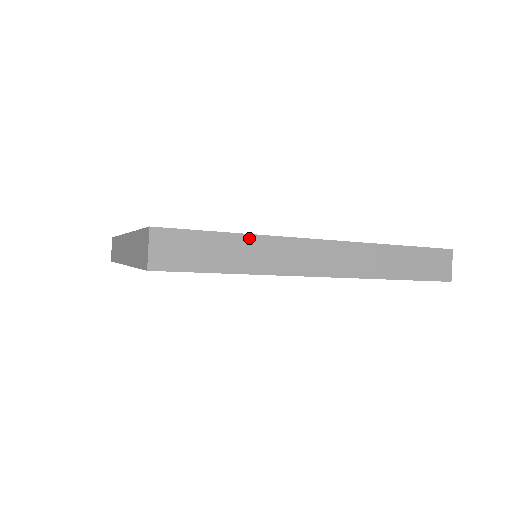
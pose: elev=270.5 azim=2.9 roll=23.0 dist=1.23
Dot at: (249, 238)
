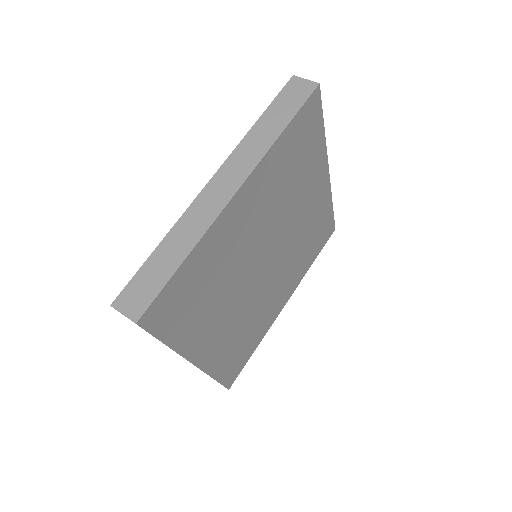
Dot at: (168, 237)
